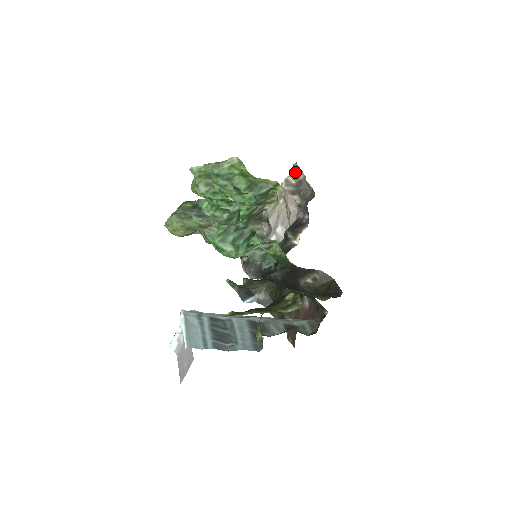
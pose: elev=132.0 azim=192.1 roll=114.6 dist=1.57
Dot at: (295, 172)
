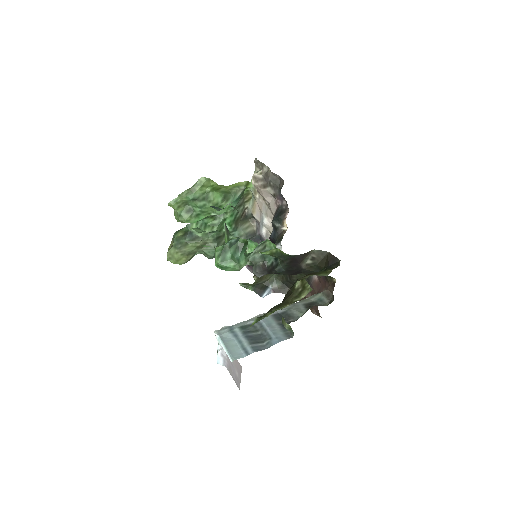
Dot at: (258, 167)
